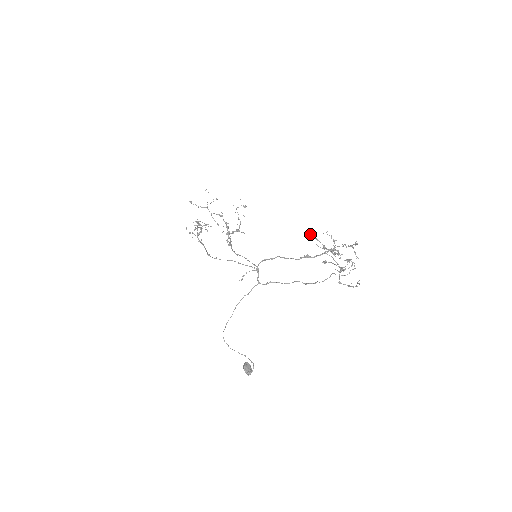
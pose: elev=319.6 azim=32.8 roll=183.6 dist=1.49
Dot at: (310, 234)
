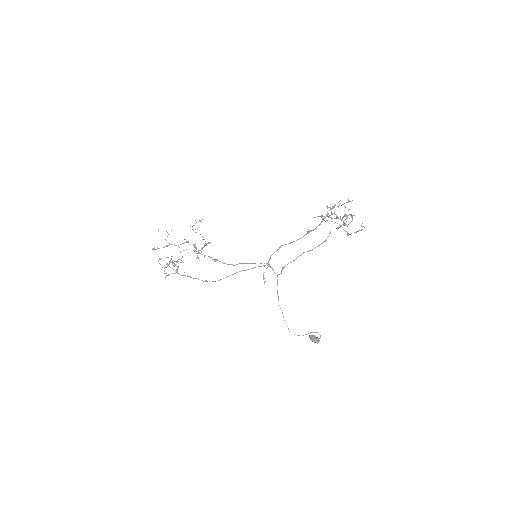
Dot at: occluded
